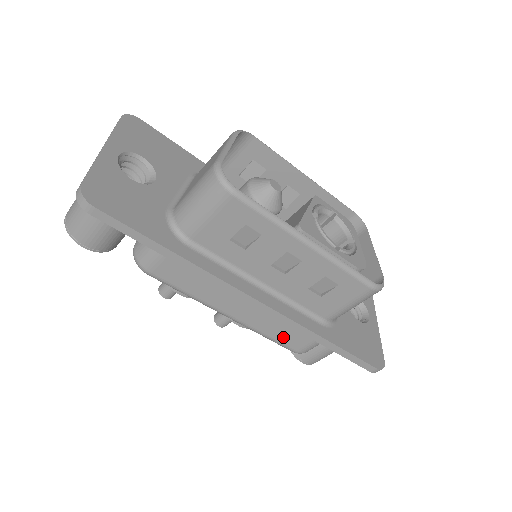
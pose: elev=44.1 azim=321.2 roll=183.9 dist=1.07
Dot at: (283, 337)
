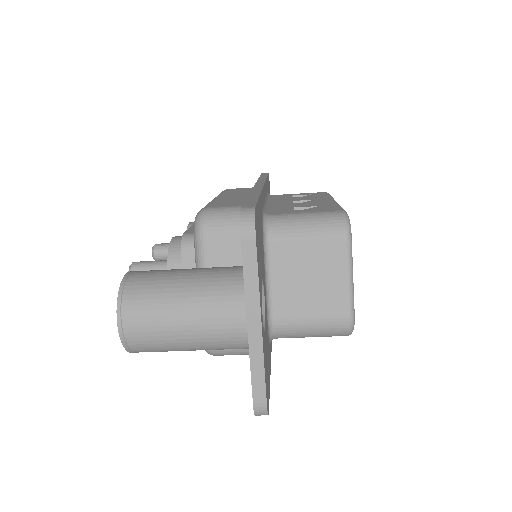
Dot at: occluded
